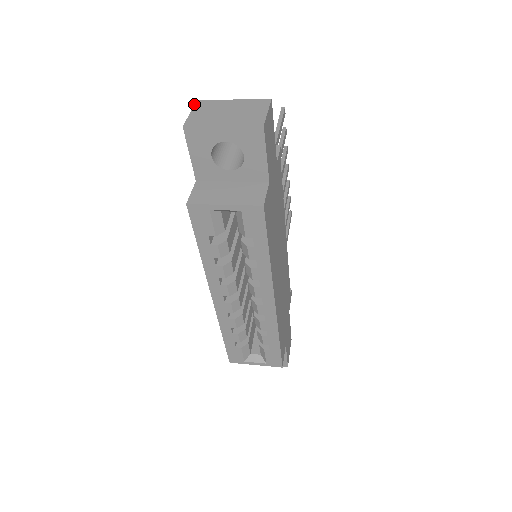
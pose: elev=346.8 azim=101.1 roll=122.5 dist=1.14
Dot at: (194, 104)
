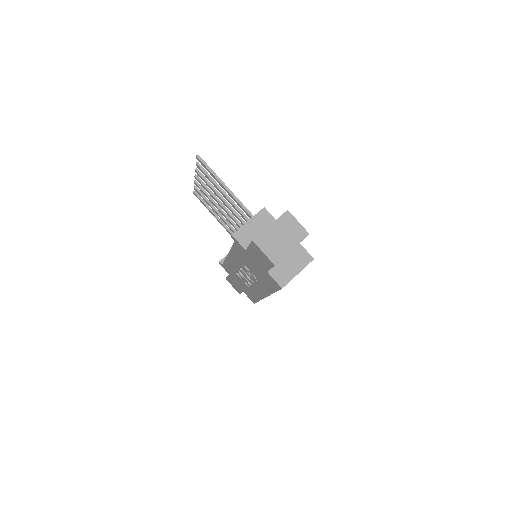
Dot at: (256, 245)
